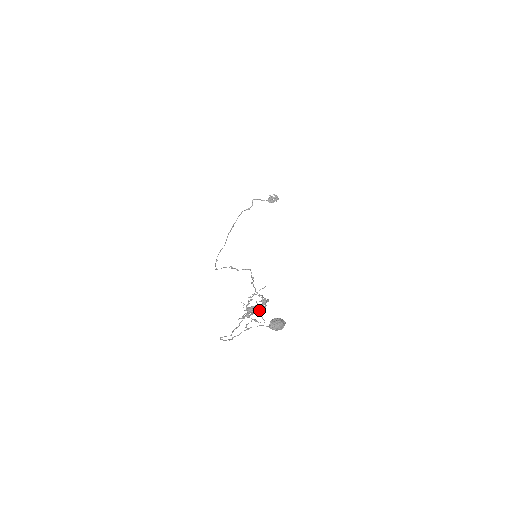
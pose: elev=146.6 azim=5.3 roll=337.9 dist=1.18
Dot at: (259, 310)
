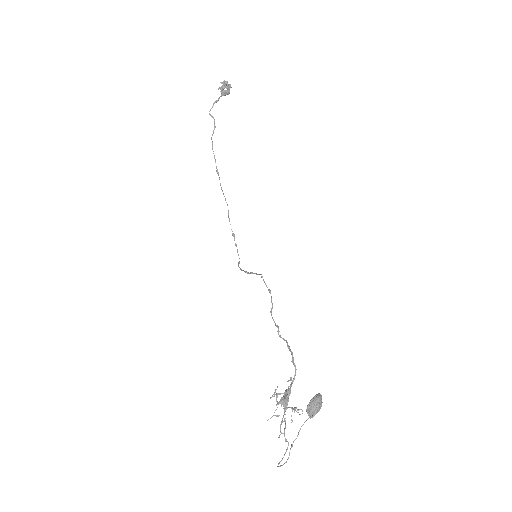
Dot at: occluded
